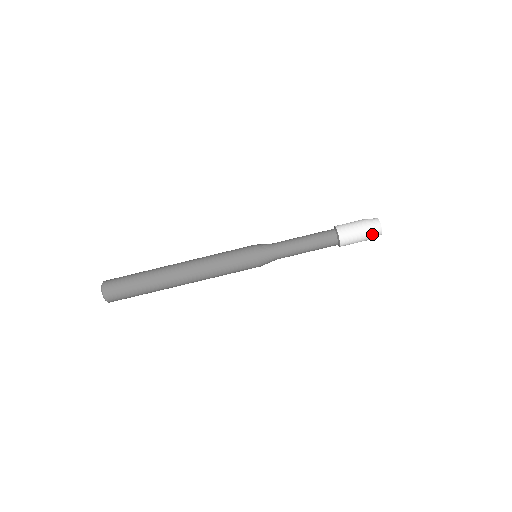
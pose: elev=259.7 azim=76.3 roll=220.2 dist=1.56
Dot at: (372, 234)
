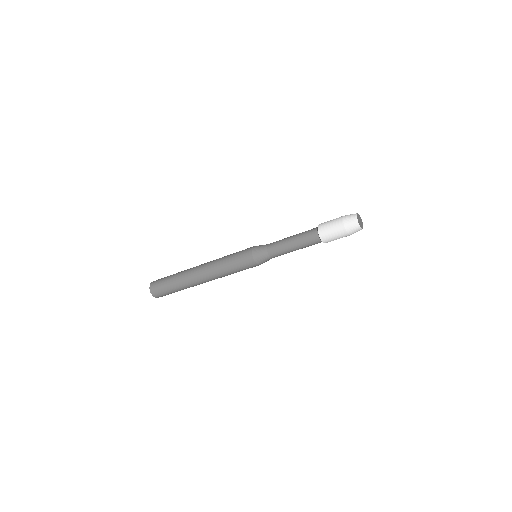
Dot at: occluded
